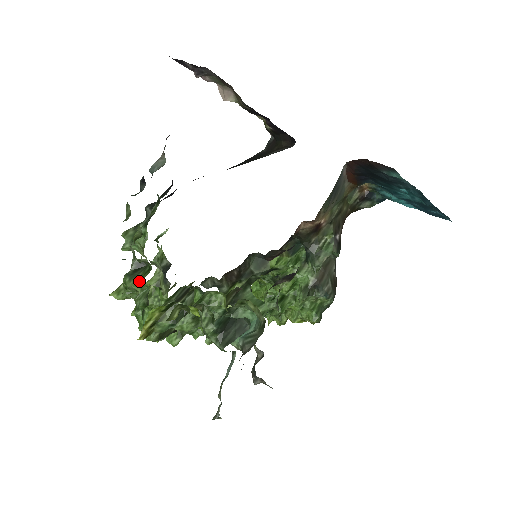
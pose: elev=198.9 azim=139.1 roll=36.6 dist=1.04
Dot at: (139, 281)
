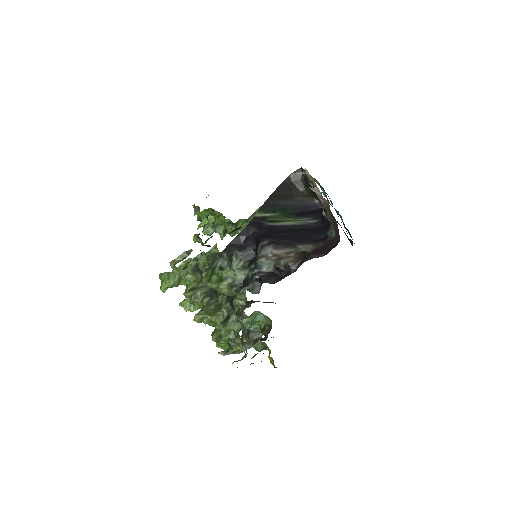
Dot at: (231, 329)
